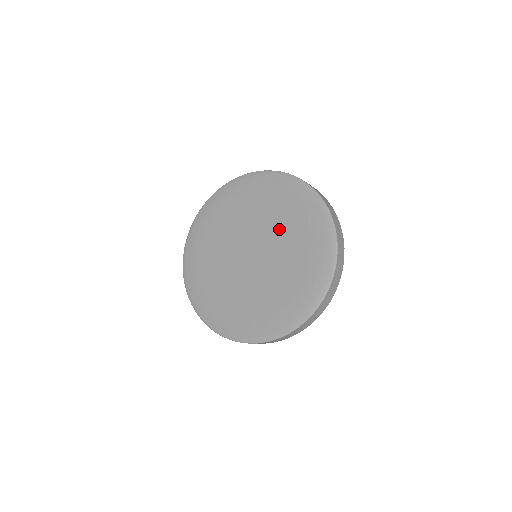
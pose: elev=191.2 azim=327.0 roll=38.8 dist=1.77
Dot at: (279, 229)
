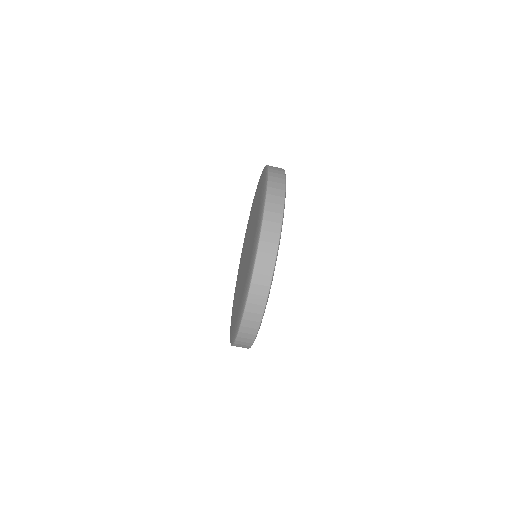
Dot at: (246, 238)
